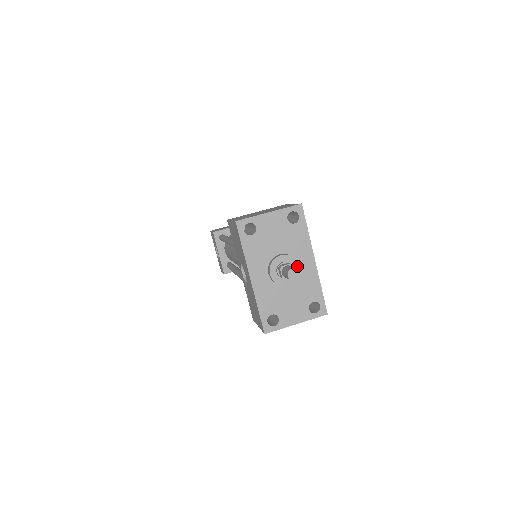
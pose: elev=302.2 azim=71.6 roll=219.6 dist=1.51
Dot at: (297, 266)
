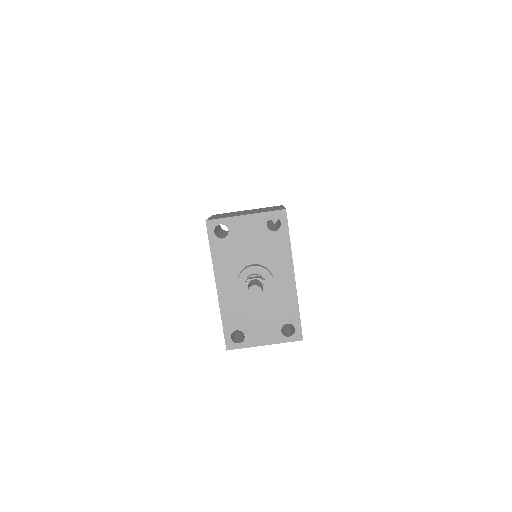
Dot at: (270, 281)
